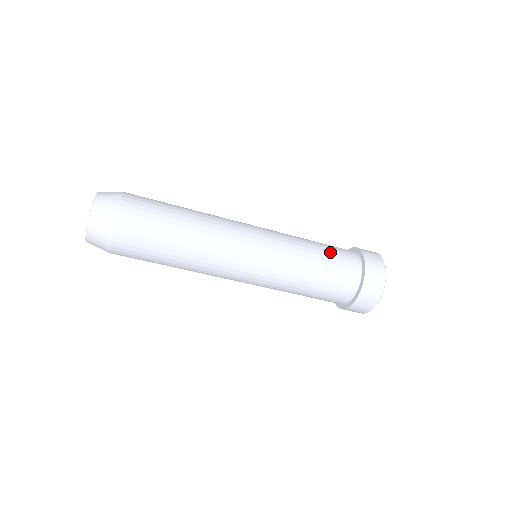
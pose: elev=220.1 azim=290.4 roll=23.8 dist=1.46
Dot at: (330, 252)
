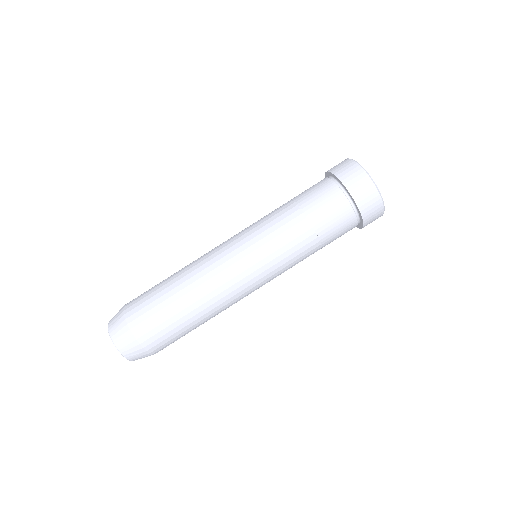
Dot at: occluded
